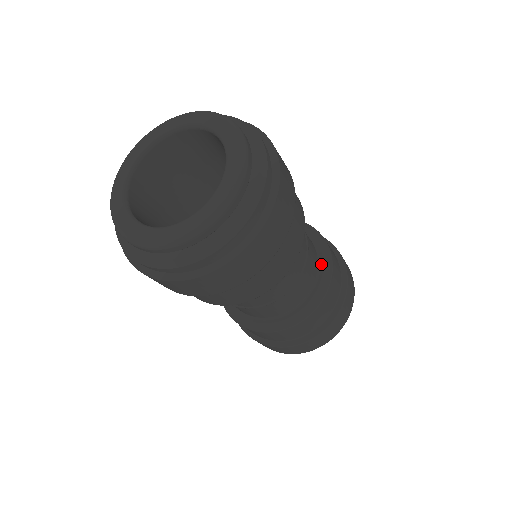
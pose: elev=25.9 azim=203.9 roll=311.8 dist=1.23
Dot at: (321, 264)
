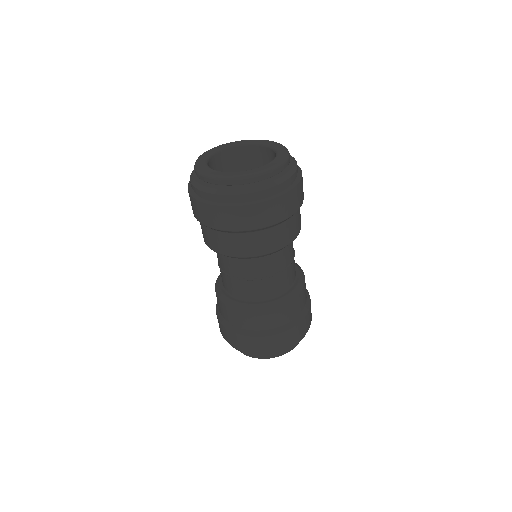
Dot at: (295, 284)
